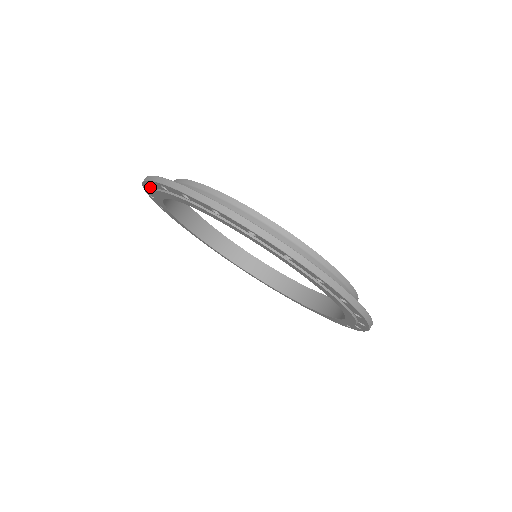
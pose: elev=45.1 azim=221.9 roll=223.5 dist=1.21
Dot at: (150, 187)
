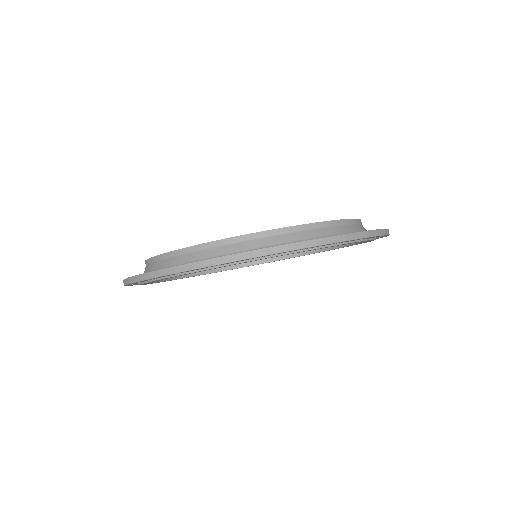
Dot at: occluded
